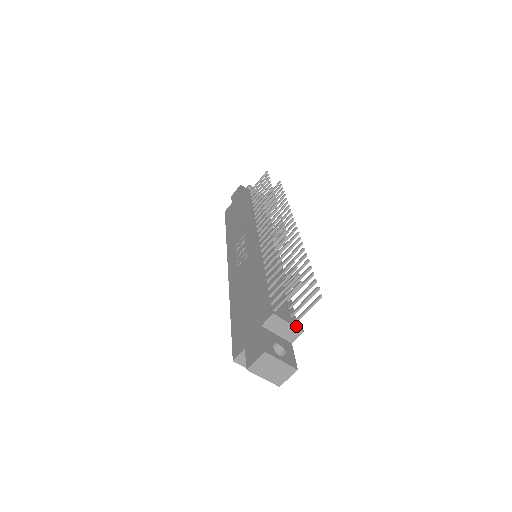
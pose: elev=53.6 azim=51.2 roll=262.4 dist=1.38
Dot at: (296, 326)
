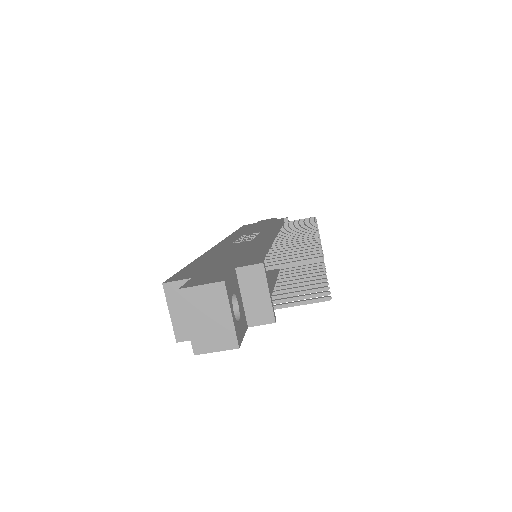
Dot at: (273, 307)
